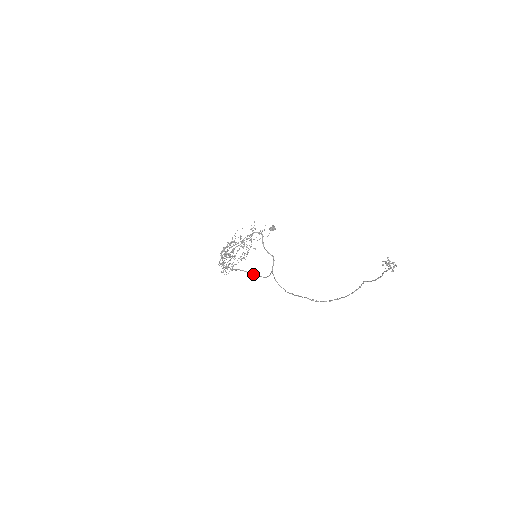
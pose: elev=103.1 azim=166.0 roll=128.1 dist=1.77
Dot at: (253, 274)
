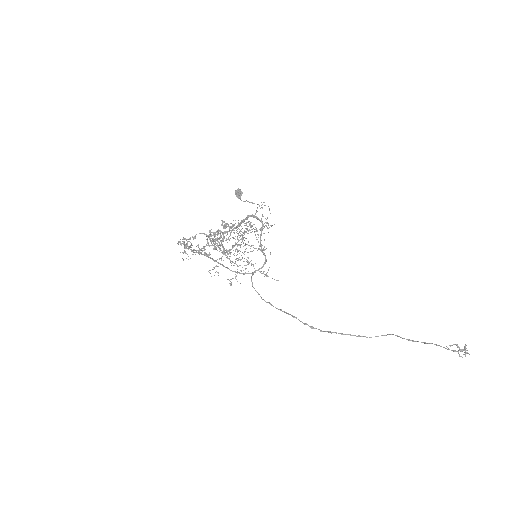
Dot at: (219, 263)
